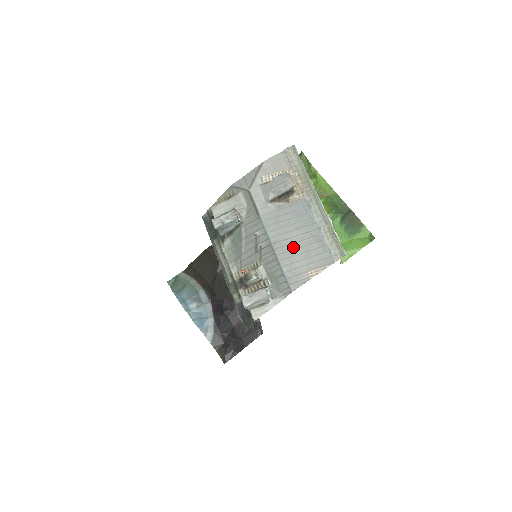
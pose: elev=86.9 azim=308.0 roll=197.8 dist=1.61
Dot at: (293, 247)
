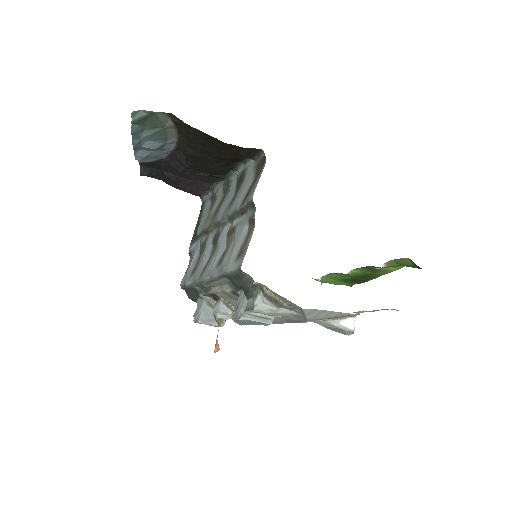
Dot at: occluded
